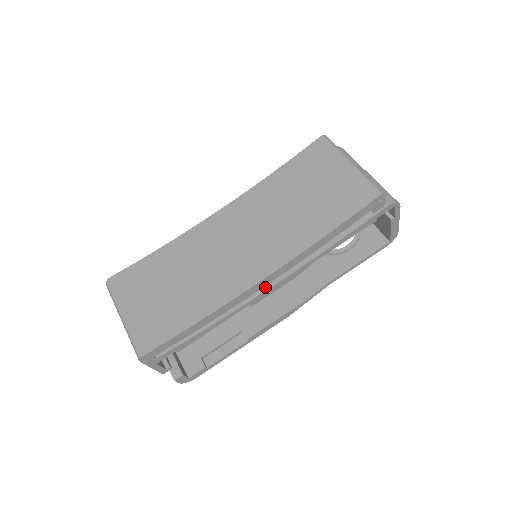
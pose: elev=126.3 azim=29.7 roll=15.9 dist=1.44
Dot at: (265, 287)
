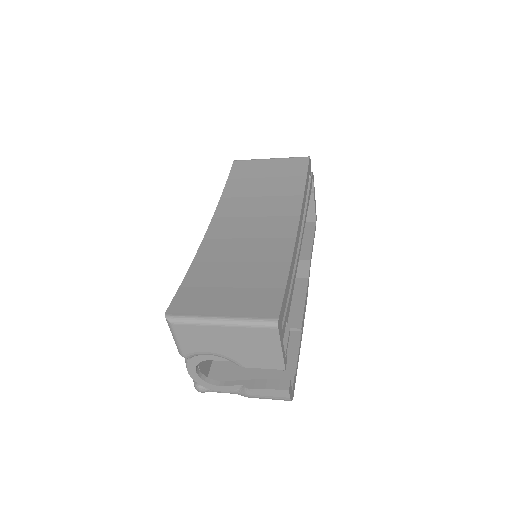
Dot at: occluded
